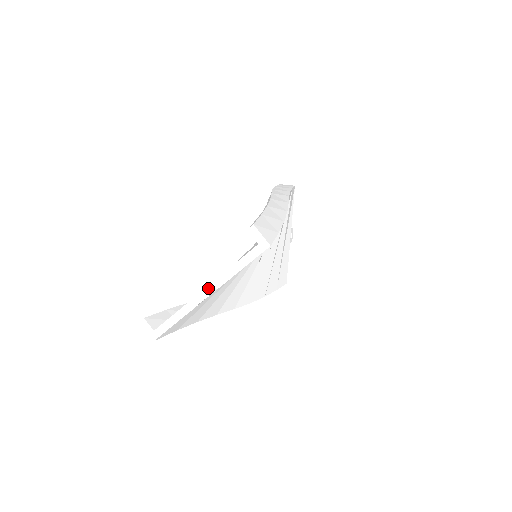
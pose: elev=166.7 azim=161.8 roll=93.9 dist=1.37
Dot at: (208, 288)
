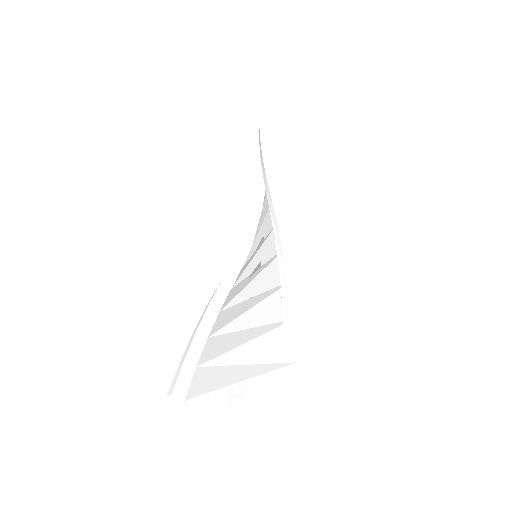
Dot at: (241, 383)
